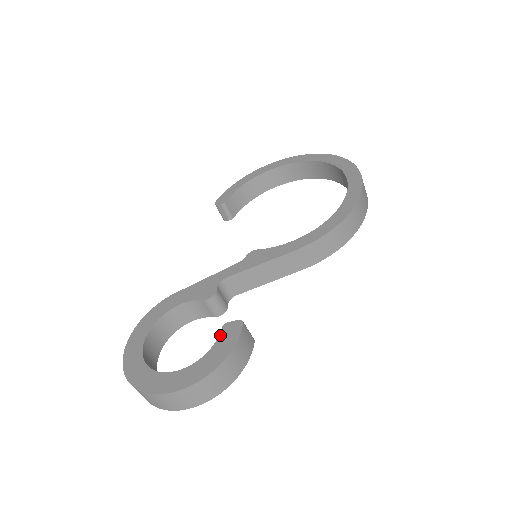
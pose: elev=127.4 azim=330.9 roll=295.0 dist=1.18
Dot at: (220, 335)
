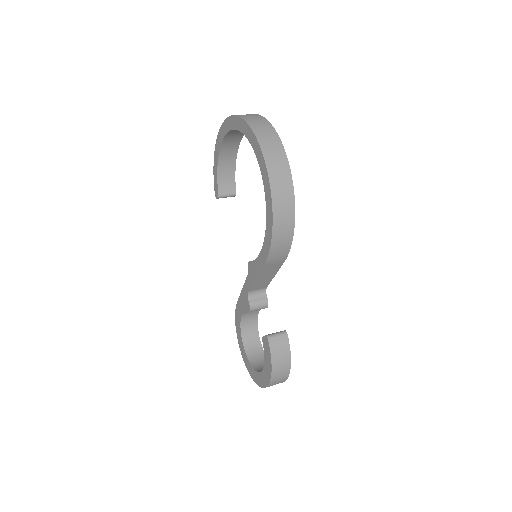
Dot at: occluded
